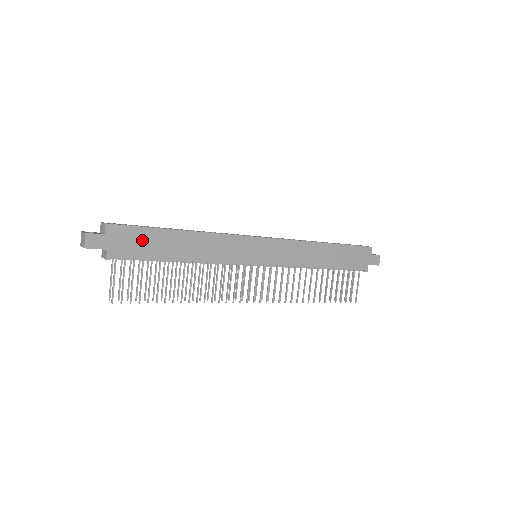
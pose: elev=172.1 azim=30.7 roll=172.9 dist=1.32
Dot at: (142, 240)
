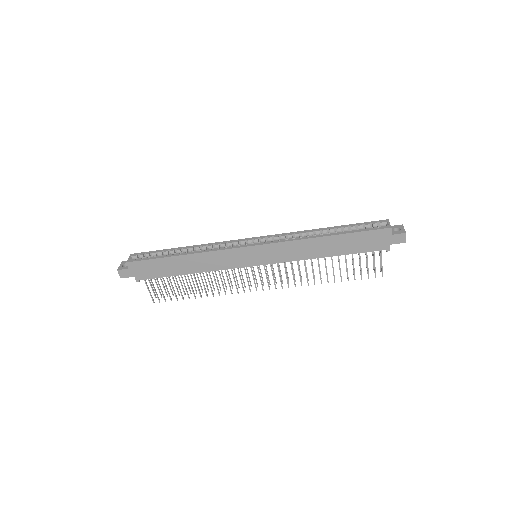
Dot at: (154, 267)
